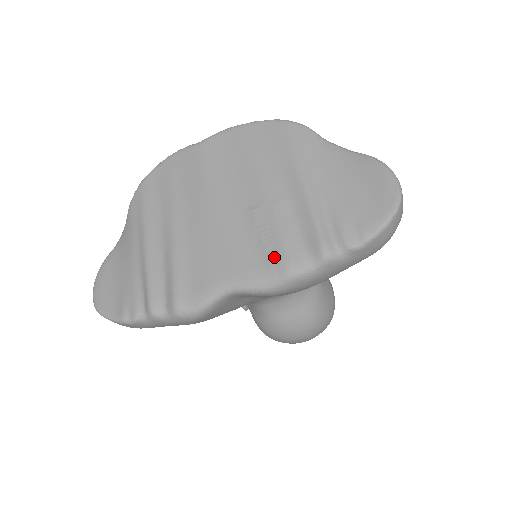
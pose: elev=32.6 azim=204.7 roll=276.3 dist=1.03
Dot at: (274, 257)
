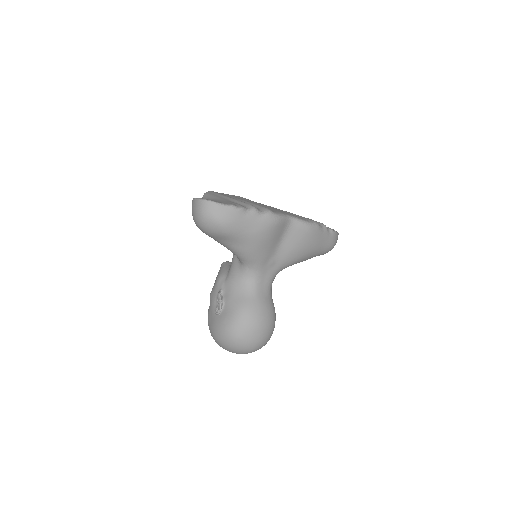
Dot at: (306, 218)
